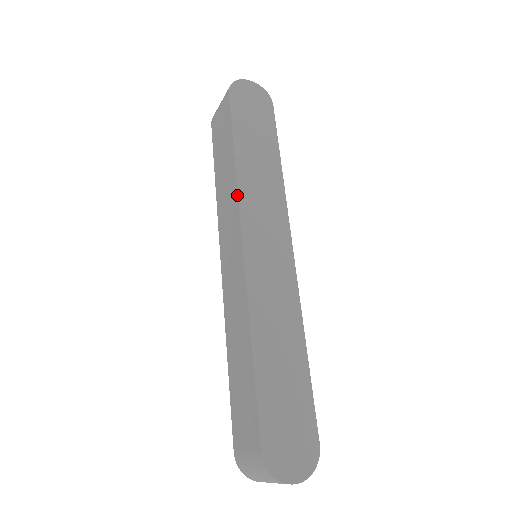
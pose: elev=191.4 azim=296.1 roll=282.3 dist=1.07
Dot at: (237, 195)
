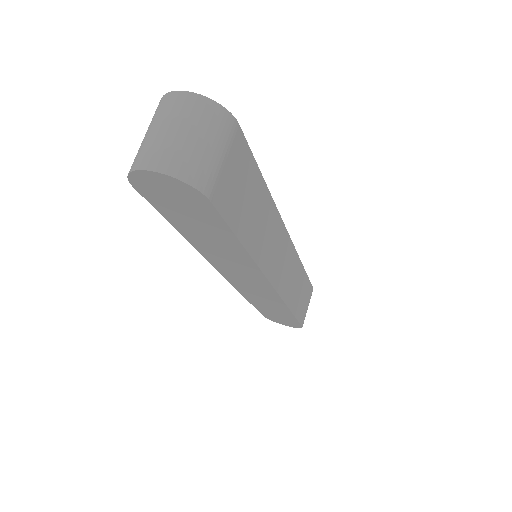
Dot at: (204, 256)
